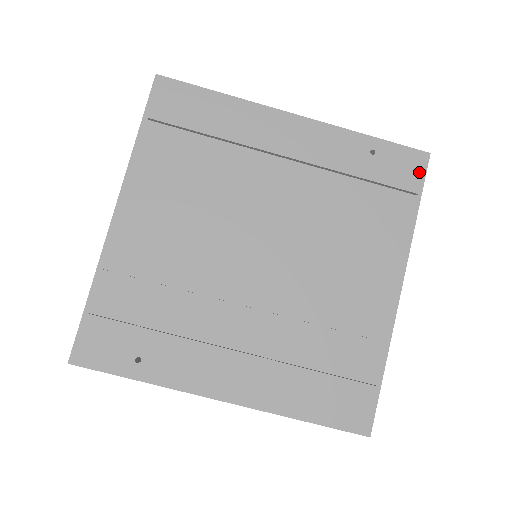
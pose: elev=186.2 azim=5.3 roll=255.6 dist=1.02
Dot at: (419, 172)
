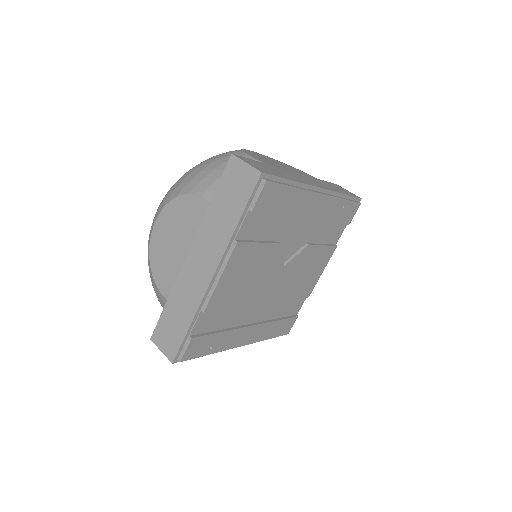
Dot at: (355, 213)
